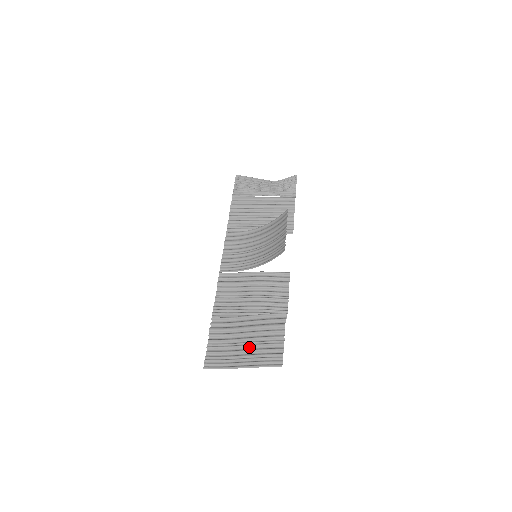
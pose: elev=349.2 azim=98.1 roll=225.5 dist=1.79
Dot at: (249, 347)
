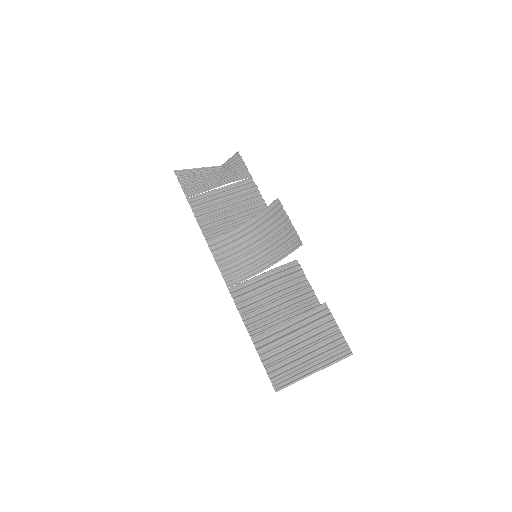
Dot at: (309, 350)
